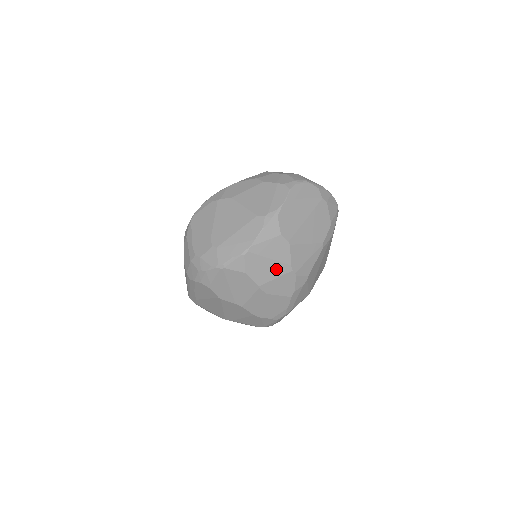
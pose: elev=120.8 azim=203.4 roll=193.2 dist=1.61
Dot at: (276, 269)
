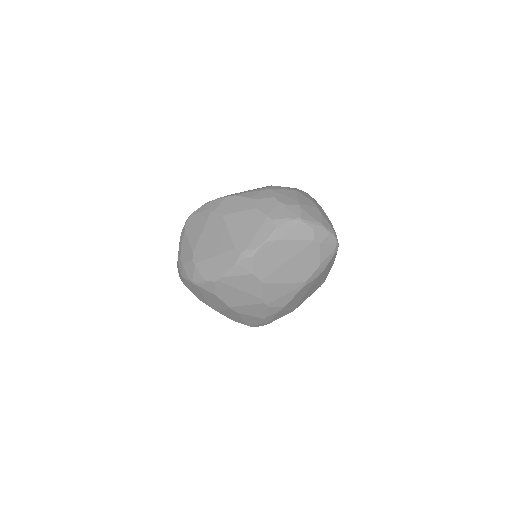
Dot at: (247, 299)
